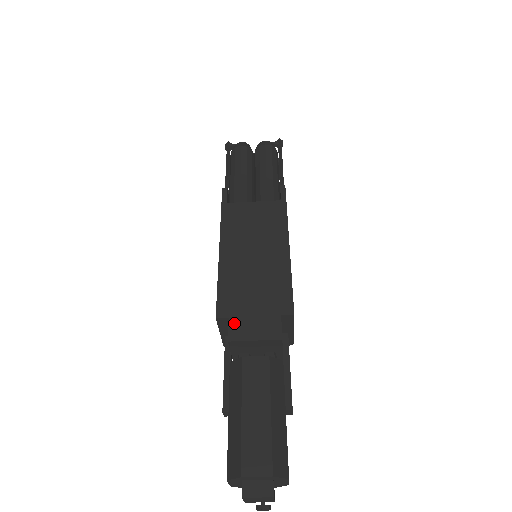
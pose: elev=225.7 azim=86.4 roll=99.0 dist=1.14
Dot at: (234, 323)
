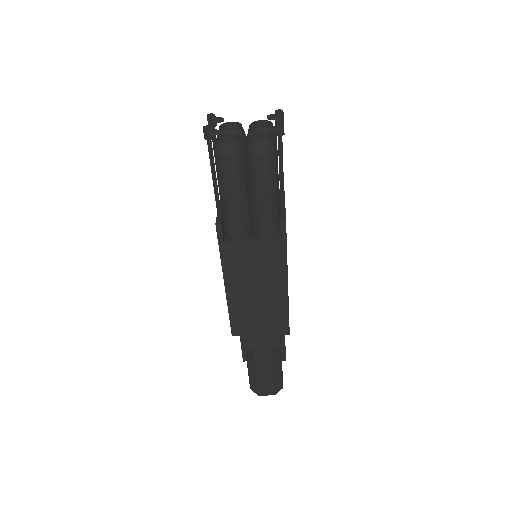
Dot at: (246, 339)
